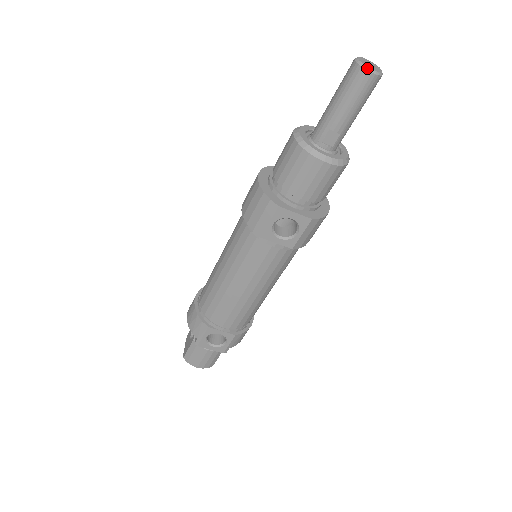
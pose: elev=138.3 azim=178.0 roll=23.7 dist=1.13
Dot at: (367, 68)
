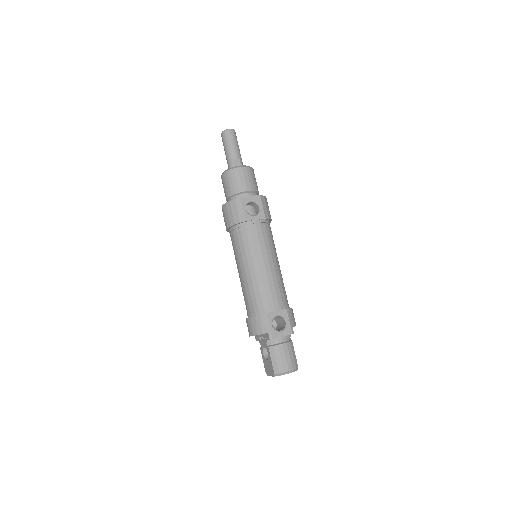
Dot at: (227, 129)
